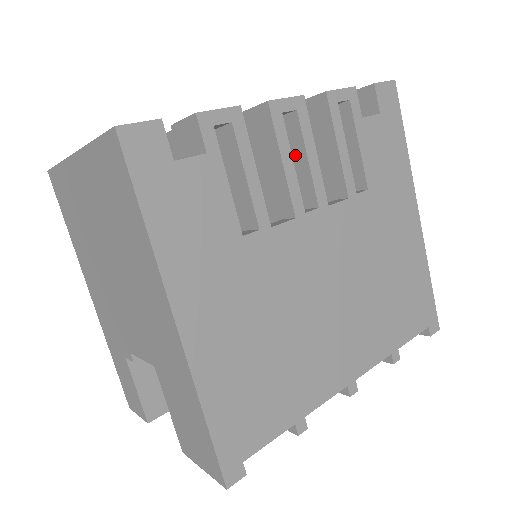
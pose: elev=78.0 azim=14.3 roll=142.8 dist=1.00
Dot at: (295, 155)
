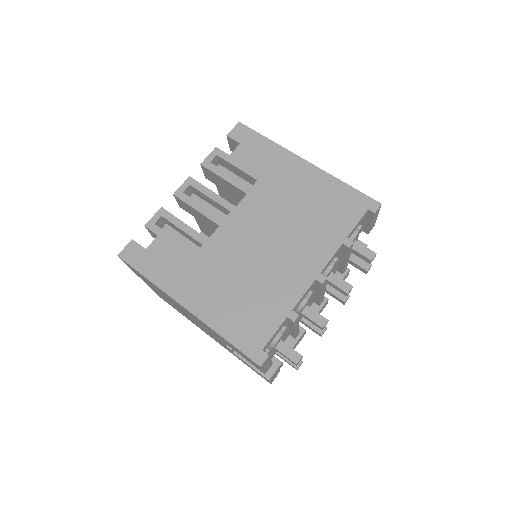
Dot at: (208, 201)
